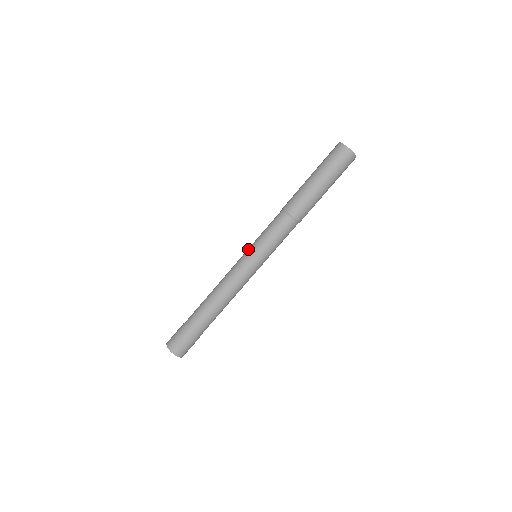
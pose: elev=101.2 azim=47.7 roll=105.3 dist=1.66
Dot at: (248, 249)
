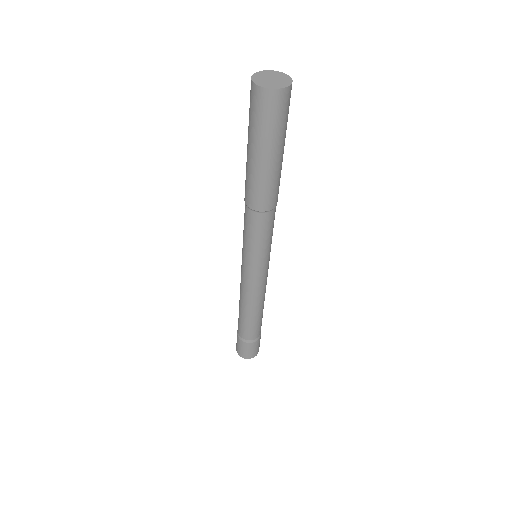
Dot at: (242, 259)
